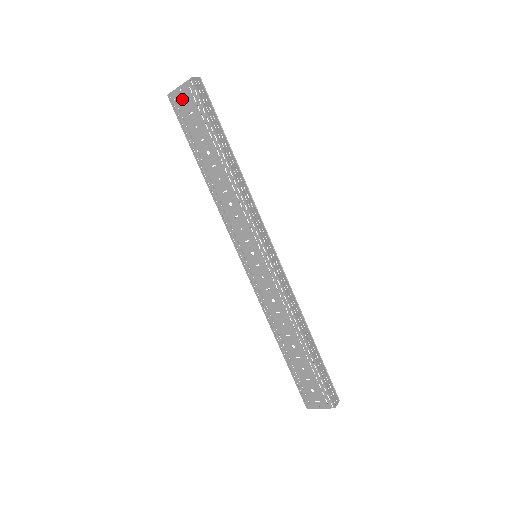
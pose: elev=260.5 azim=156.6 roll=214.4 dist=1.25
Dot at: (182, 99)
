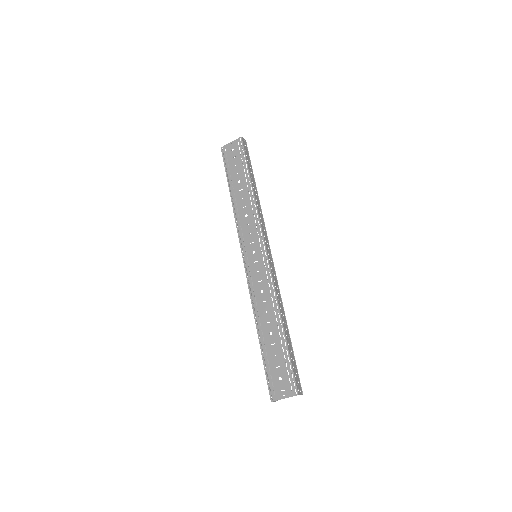
Dot at: (231, 149)
